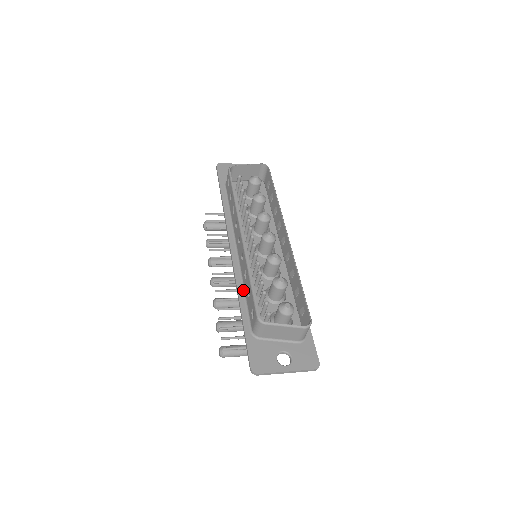
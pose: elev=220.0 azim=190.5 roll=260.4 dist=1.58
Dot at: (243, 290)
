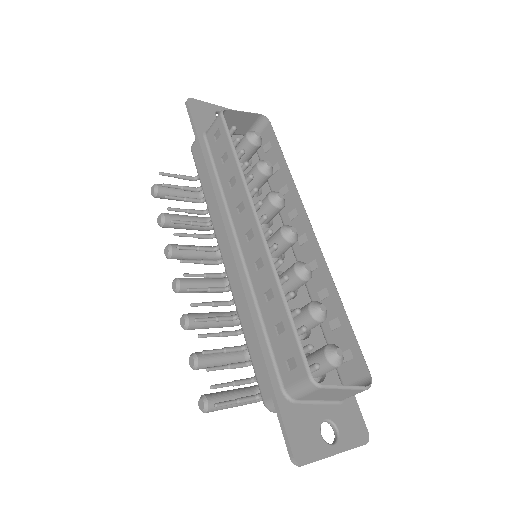
Dot at: (259, 317)
